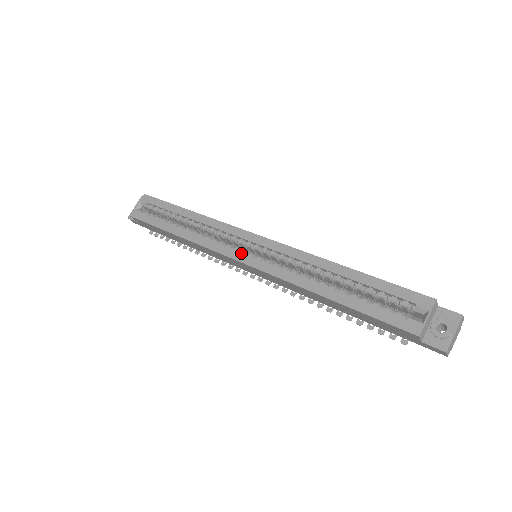
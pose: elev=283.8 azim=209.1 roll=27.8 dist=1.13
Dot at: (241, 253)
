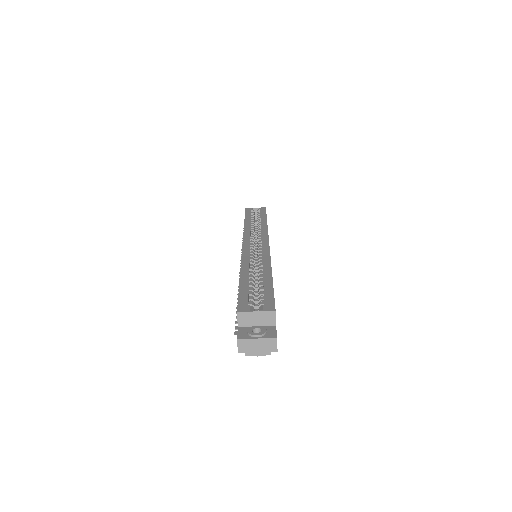
Dot at: (250, 242)
